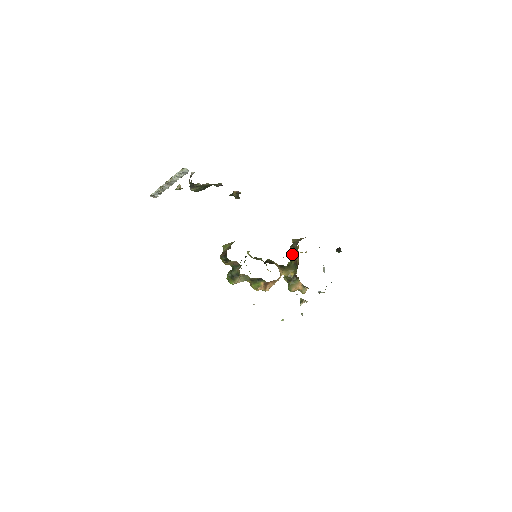
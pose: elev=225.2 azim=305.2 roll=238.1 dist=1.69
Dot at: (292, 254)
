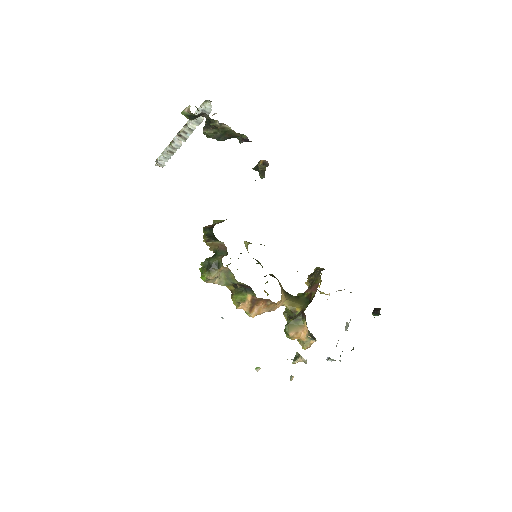
Dot at: occluded
